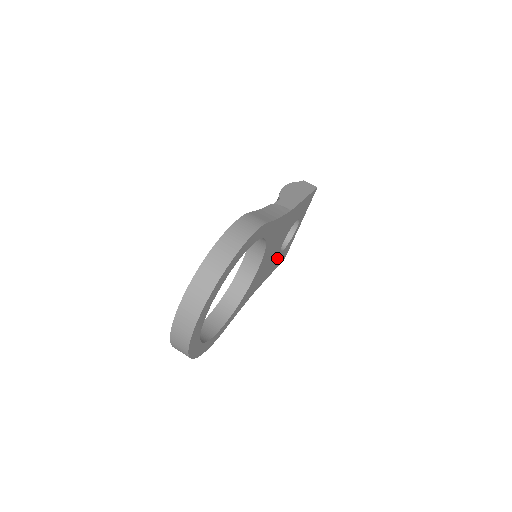
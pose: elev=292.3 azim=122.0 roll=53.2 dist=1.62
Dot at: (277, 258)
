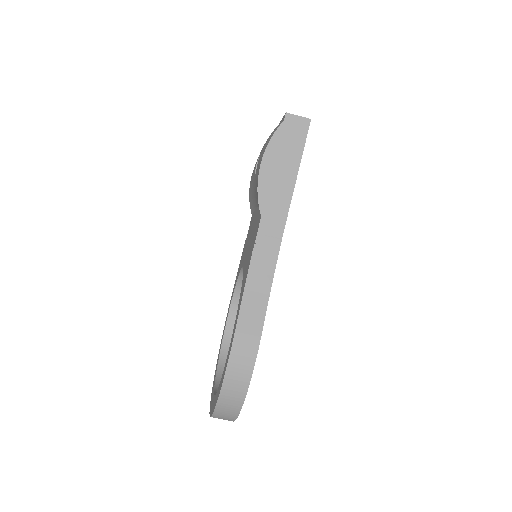
Dot at: occluded
